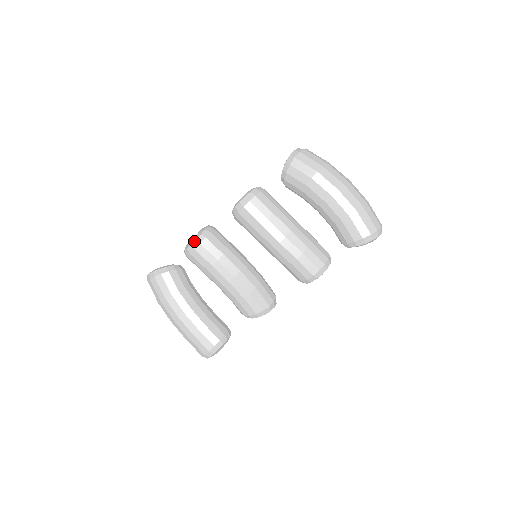
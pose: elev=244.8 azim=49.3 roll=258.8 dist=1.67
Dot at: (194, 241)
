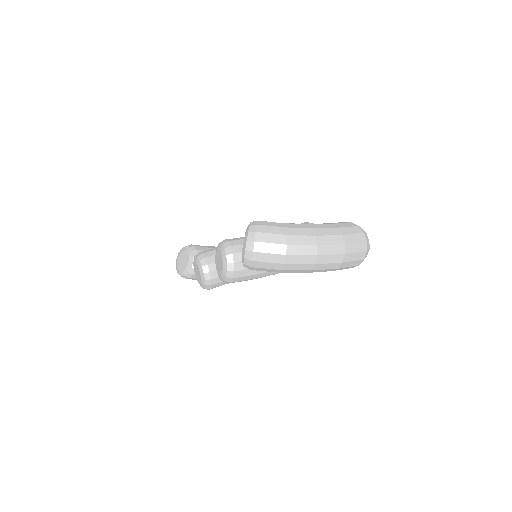
Dot at: occluded
